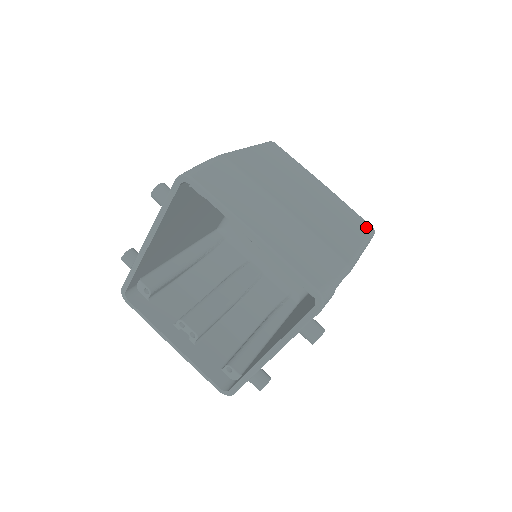
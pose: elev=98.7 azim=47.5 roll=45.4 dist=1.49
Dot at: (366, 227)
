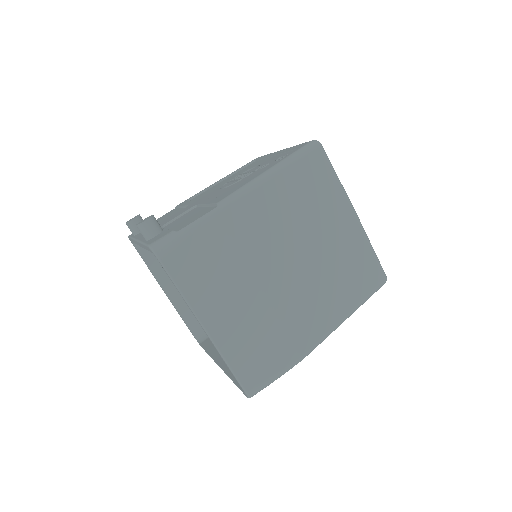
Dot at: (374, 282)
